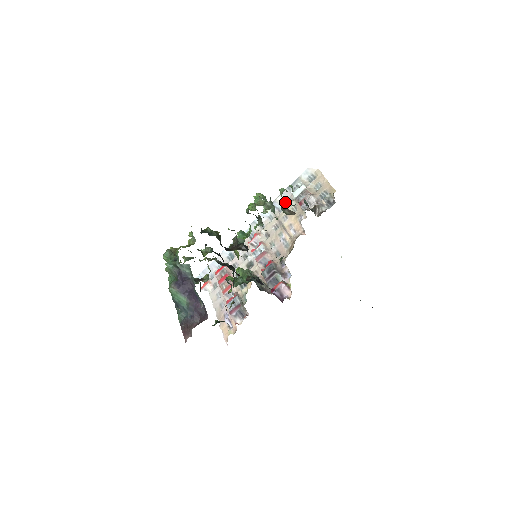
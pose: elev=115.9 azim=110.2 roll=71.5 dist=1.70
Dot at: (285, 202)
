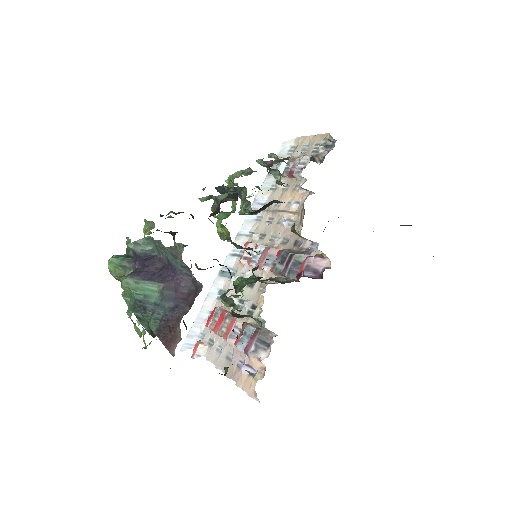
Dot at: (270, 192)
